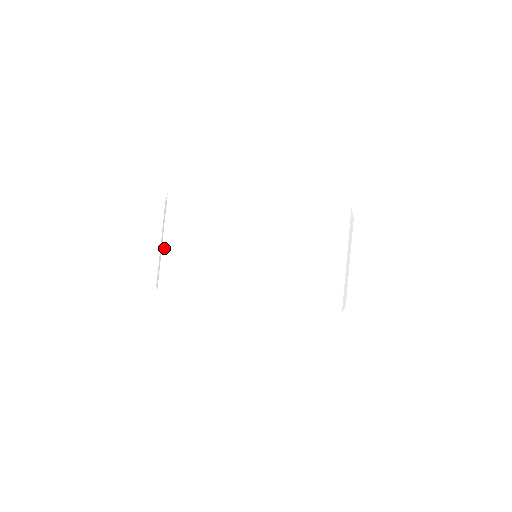
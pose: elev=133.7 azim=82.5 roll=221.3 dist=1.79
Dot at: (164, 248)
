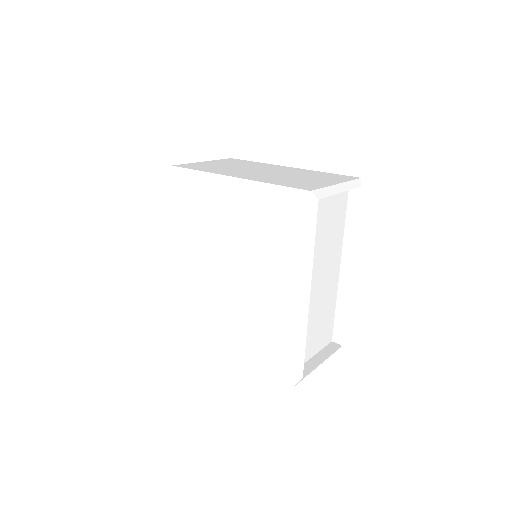
Dot at: (202, 162)
